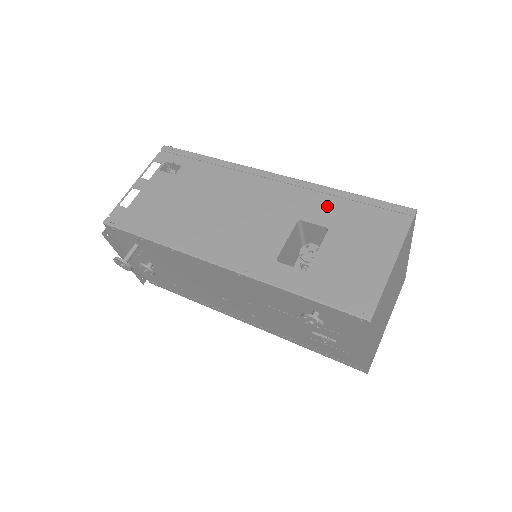
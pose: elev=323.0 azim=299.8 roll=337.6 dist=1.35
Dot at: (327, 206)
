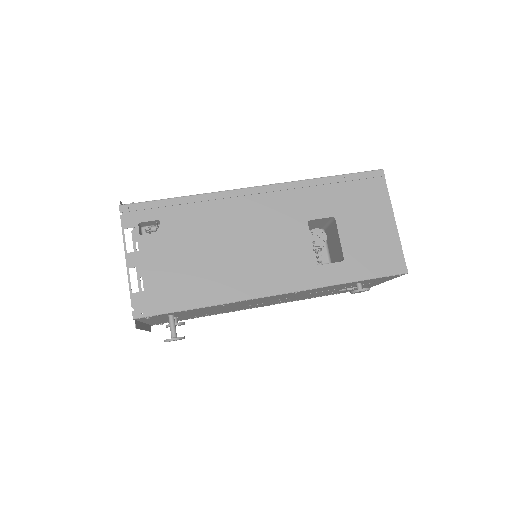
Dot at: (320, 198)
